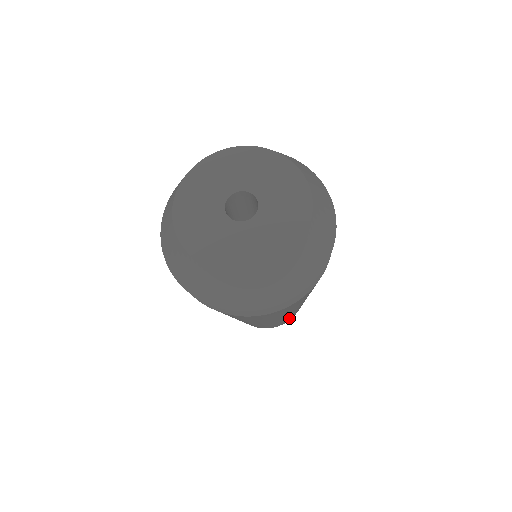
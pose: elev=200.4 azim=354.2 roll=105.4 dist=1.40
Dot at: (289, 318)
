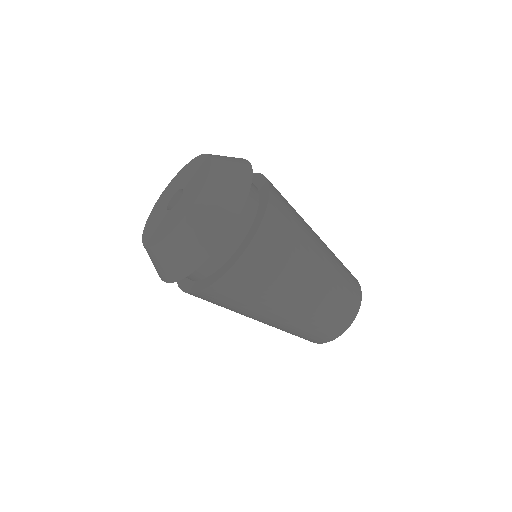
Dot at: (346, 277)
